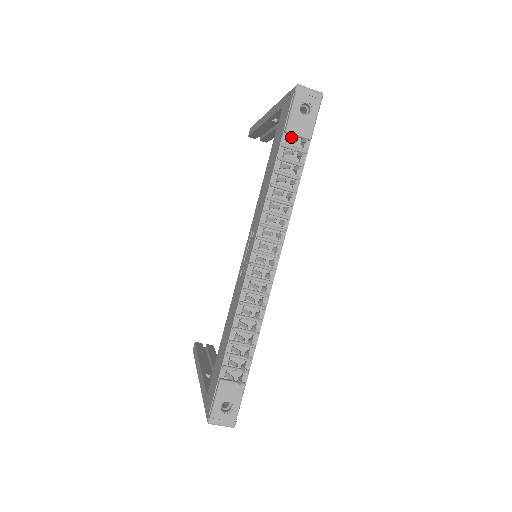
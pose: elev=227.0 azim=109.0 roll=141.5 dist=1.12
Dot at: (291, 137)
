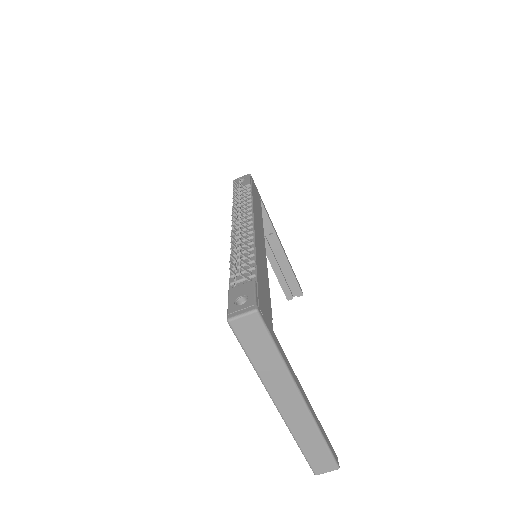
Dot at: occluded
